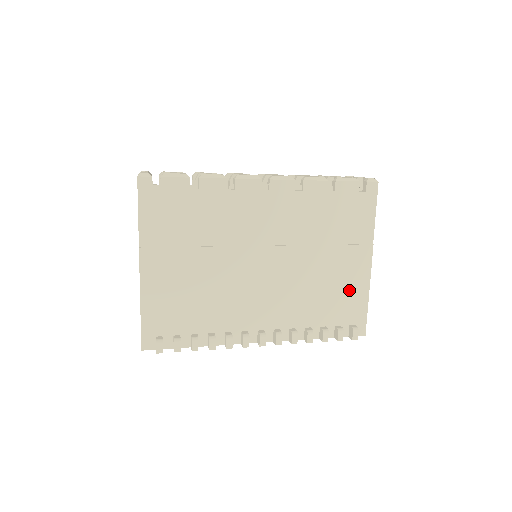
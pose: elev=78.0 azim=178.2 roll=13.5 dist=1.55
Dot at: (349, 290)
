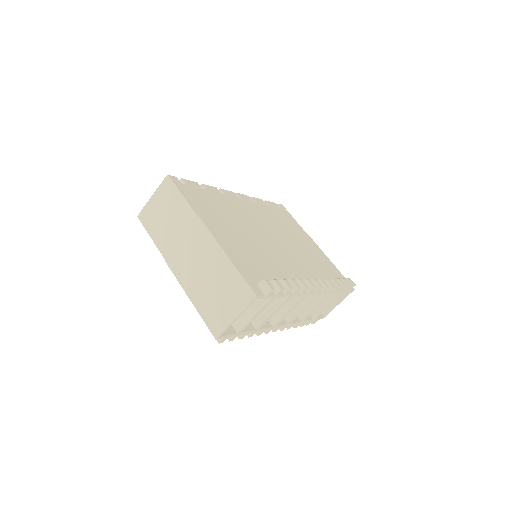
Dot at: (323, 260)
